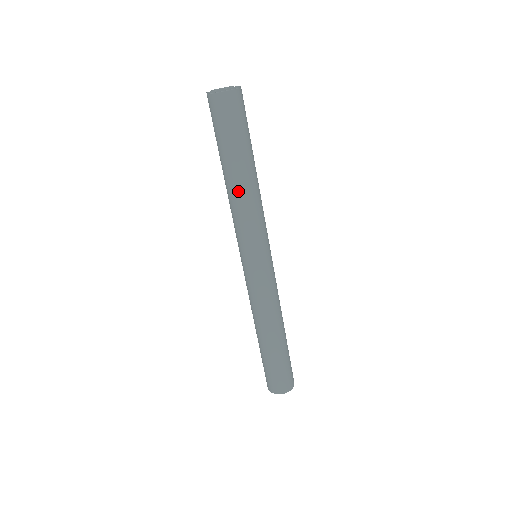
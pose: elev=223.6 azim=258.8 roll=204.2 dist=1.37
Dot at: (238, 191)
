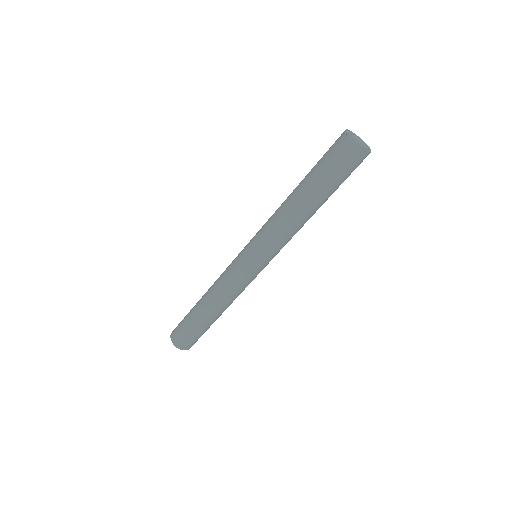
Dot at: (296, 215)
